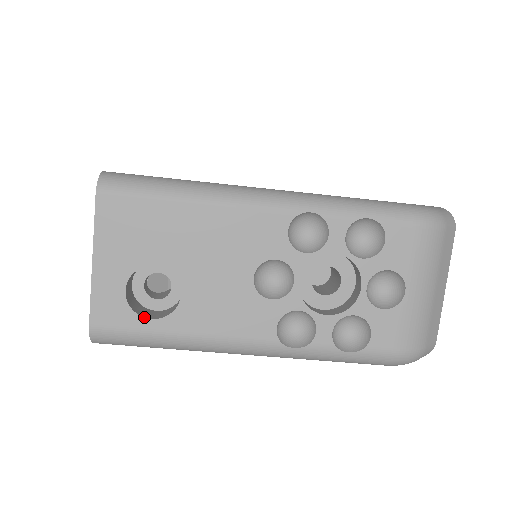
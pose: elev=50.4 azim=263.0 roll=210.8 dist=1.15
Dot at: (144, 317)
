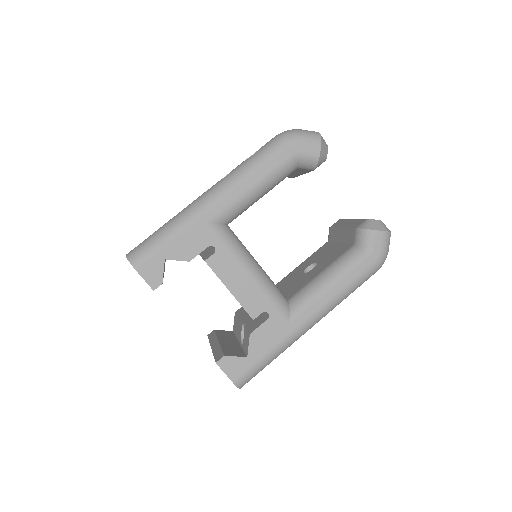
Dot at: occluded
